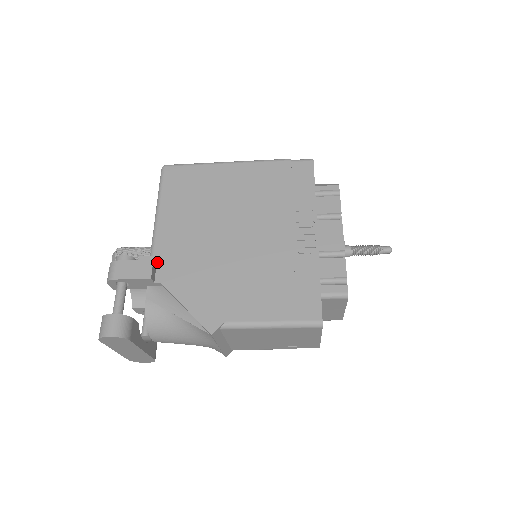
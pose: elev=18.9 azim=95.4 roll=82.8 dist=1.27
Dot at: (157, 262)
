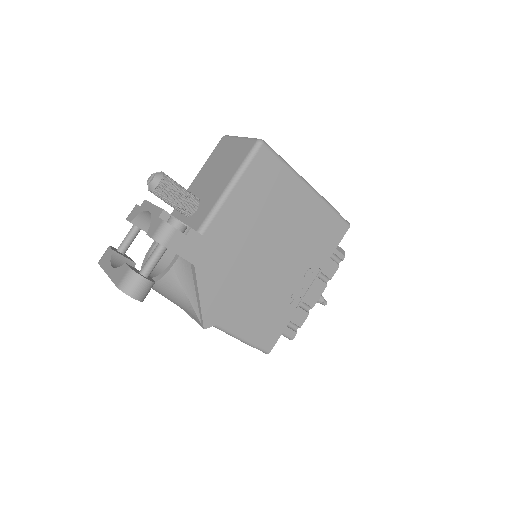
Dot at: (202, 244)
